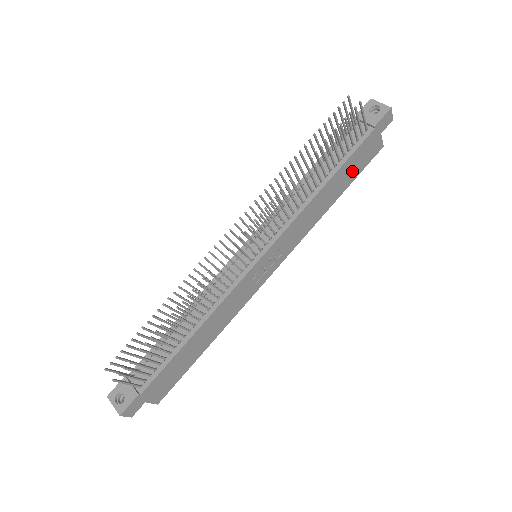
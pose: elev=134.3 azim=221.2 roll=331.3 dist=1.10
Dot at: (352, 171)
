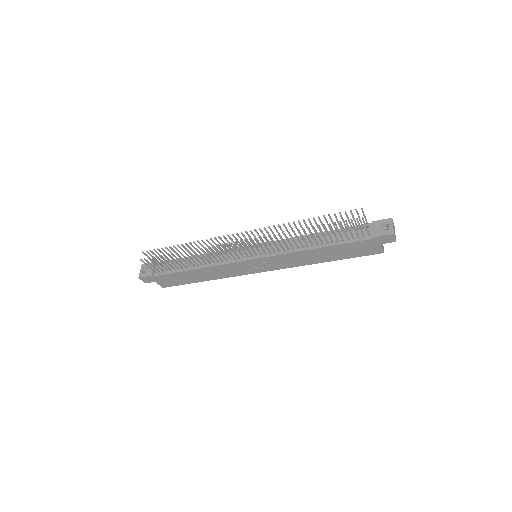
Dot at: (347, 252)
